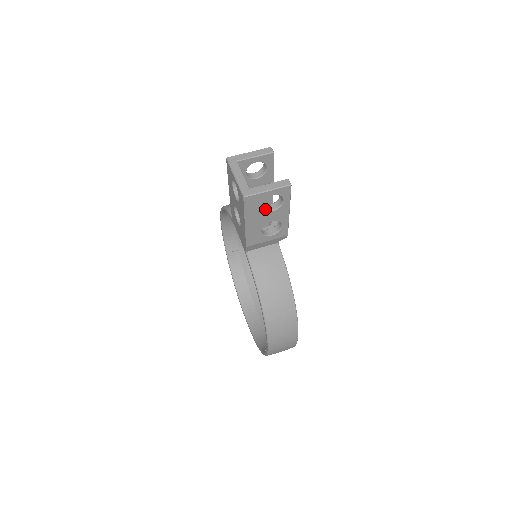
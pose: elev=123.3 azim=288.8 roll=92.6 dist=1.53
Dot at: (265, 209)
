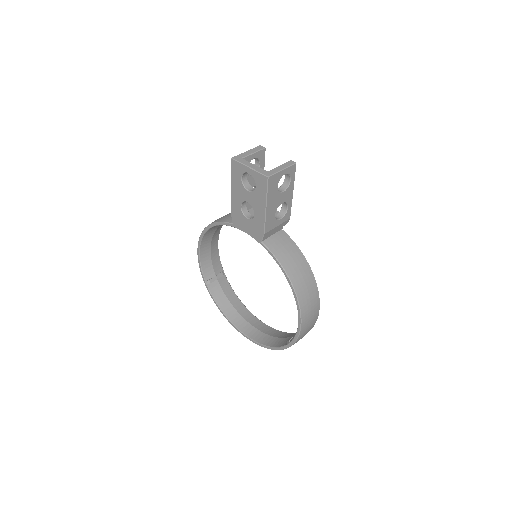
Dot at: (278, 191)
